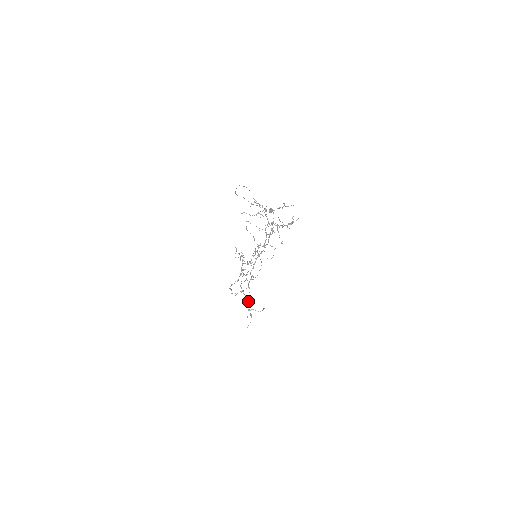
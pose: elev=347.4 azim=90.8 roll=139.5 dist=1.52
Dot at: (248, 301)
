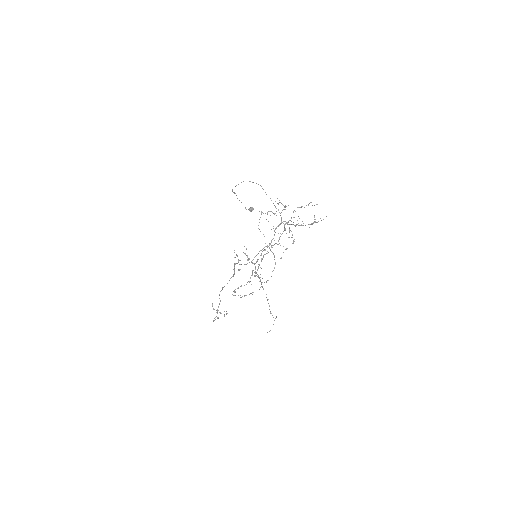
Dot at: (268, 303)
